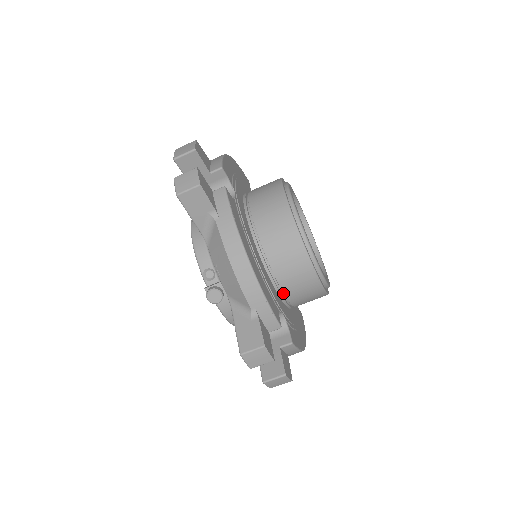
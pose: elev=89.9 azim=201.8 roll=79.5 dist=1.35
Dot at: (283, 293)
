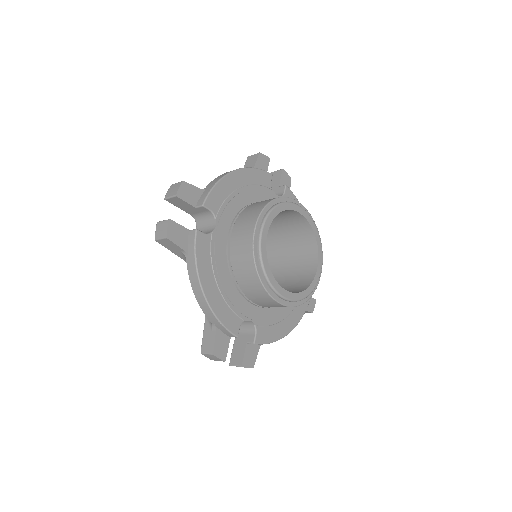
Dot at: (255, 303)
